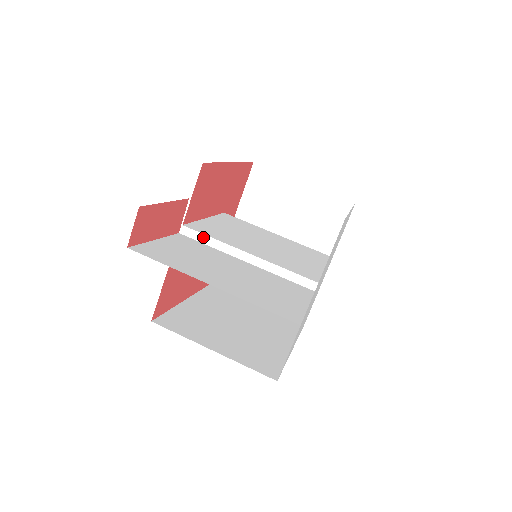
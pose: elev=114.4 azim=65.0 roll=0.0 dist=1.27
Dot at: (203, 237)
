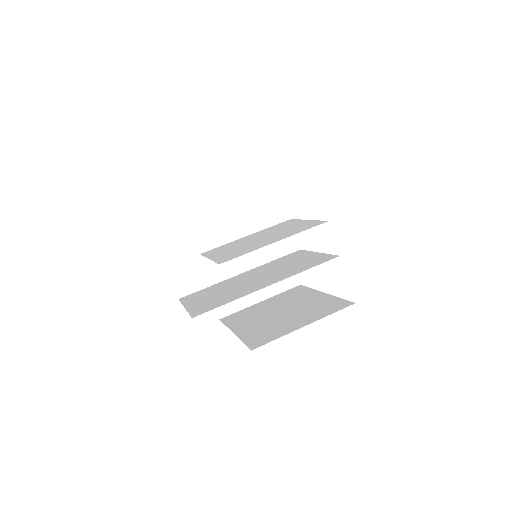
Dot at: (199, 285)
